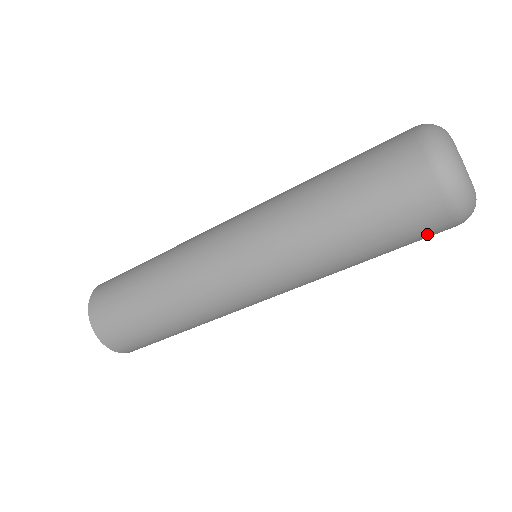
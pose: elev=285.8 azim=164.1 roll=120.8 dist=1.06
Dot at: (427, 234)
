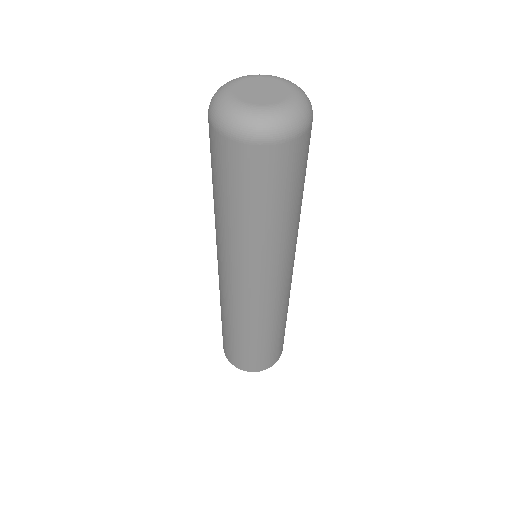
Dot at: (304, 154)
